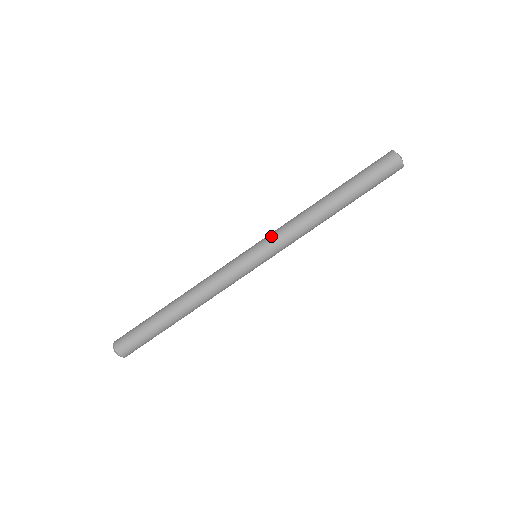
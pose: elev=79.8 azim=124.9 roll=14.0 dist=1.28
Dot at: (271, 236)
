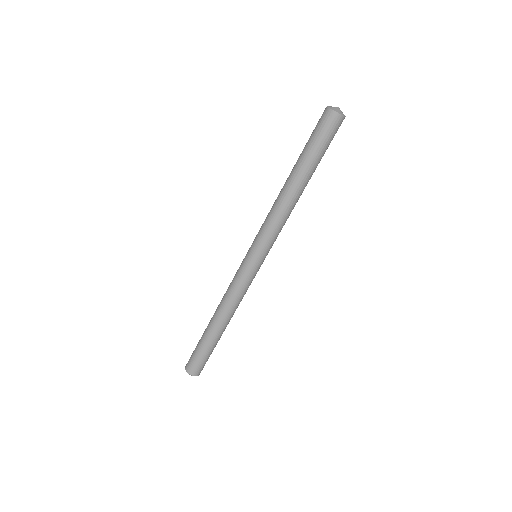
Dot at: (262, 239)
